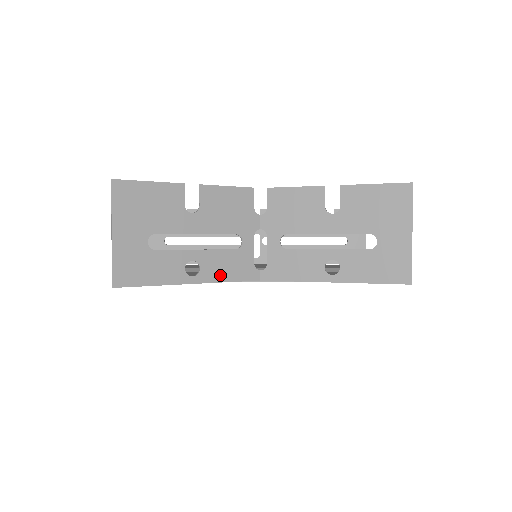
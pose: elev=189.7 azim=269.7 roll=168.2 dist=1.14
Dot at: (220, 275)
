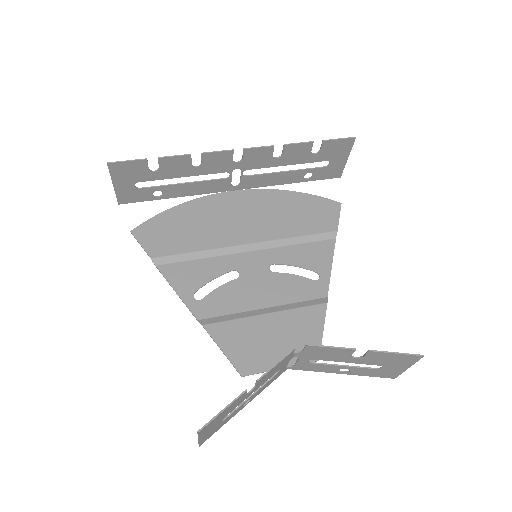
Dot at: (263, 389)
